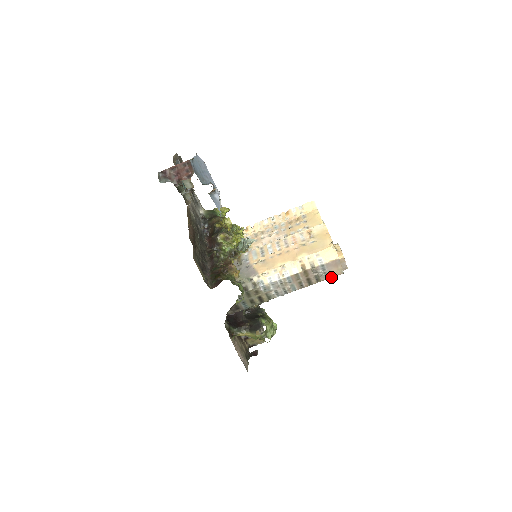
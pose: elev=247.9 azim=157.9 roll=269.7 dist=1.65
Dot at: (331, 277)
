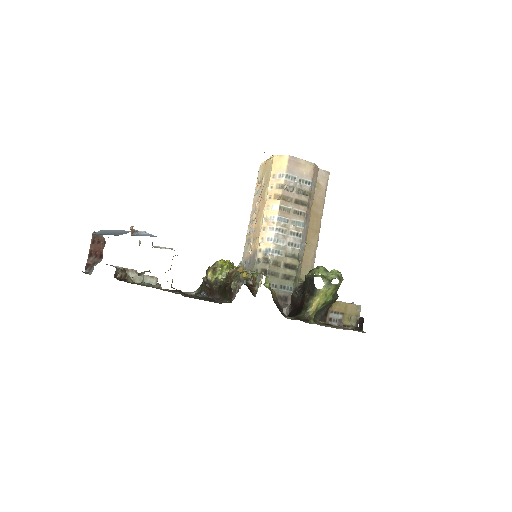
Dot at: (311, 179)
